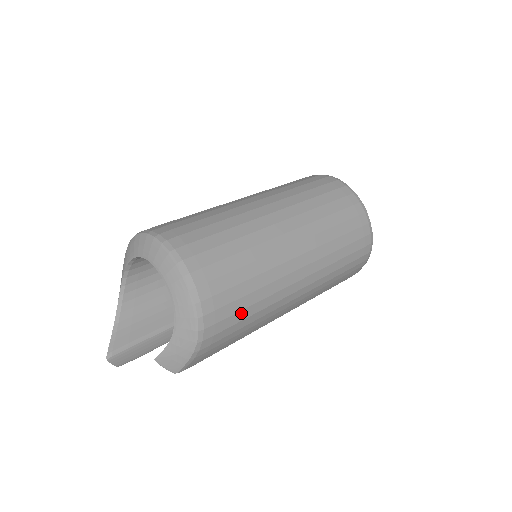
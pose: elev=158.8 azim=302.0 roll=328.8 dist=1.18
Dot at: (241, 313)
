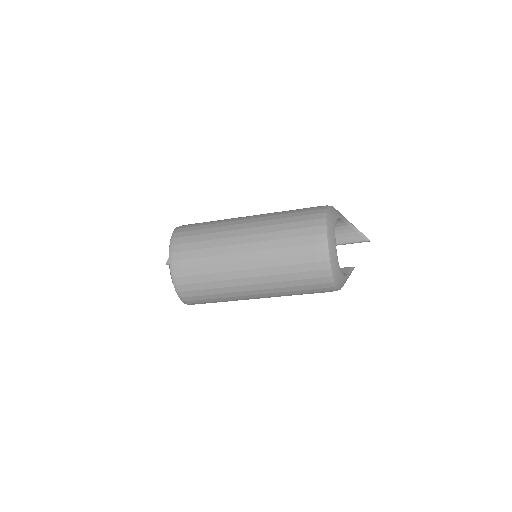
Dot at: (214, 302)
